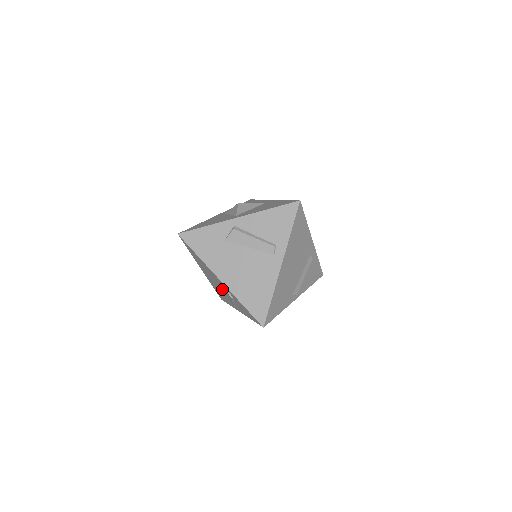
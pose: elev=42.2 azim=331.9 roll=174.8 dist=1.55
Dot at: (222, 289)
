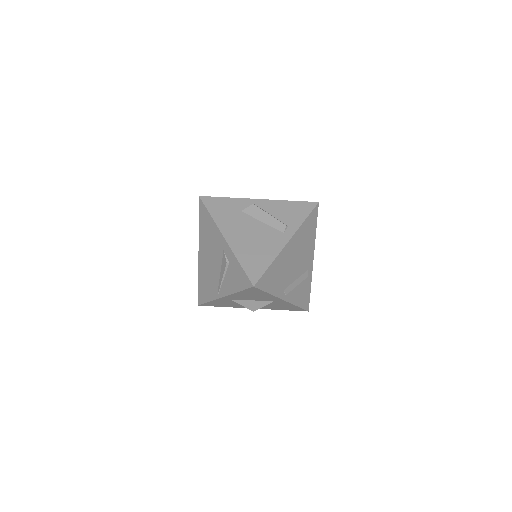
Dot at: (216, 263)
